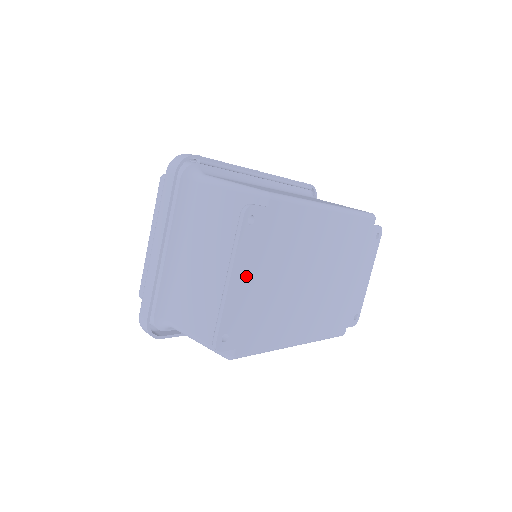
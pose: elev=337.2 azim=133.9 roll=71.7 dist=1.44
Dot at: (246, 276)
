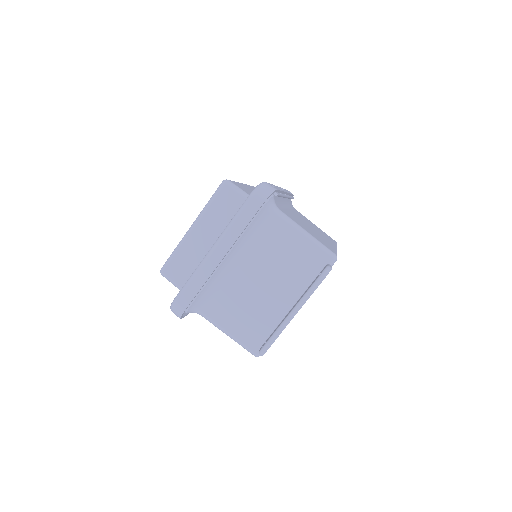
Dot at: occluded
